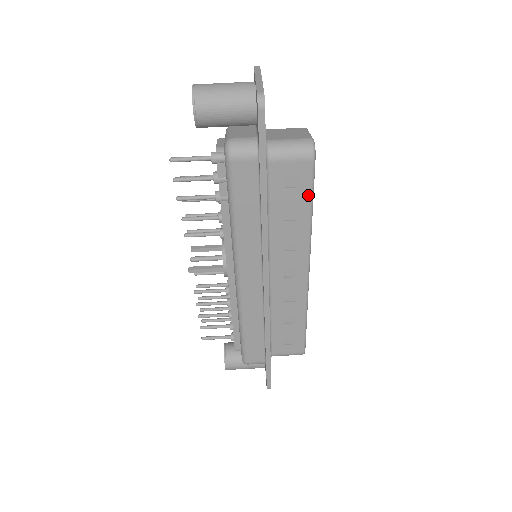
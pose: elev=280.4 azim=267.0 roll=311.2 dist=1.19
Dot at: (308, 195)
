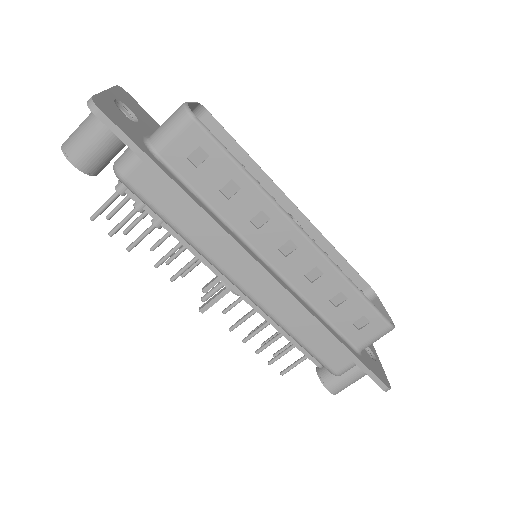
Dot at: (224, 157)
